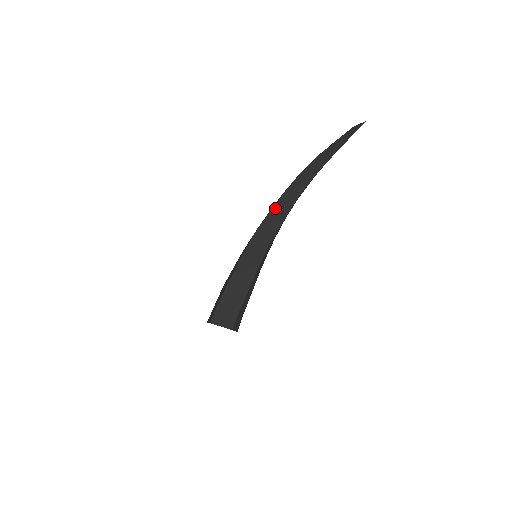
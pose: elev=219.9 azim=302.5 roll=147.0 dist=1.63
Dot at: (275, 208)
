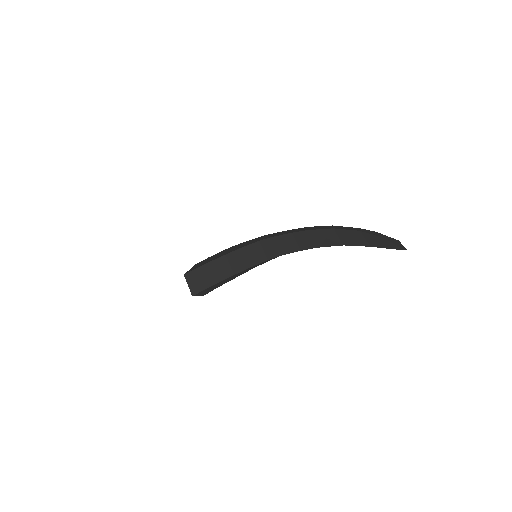
Dot at: (295, 235)
